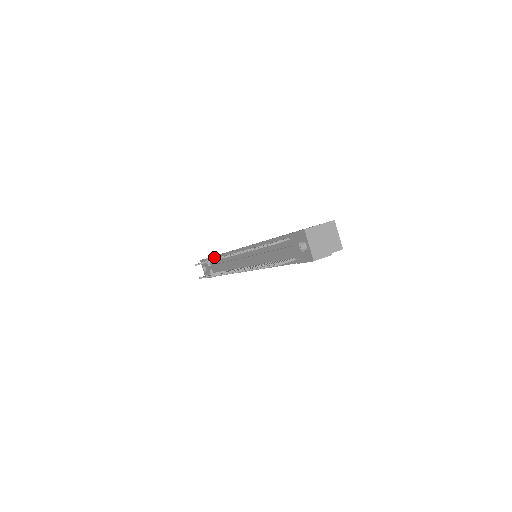
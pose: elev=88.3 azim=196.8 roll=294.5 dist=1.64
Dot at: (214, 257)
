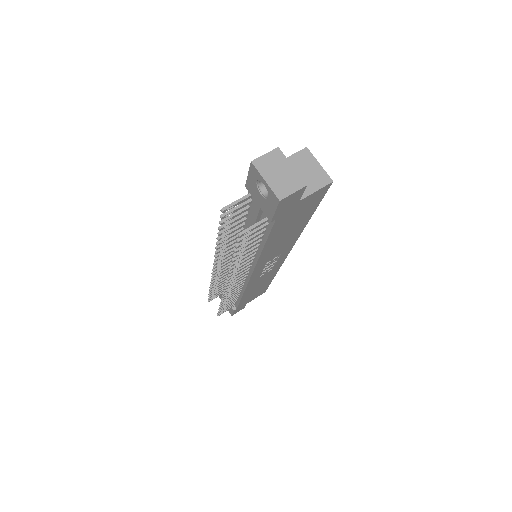
Dot at: occluded
